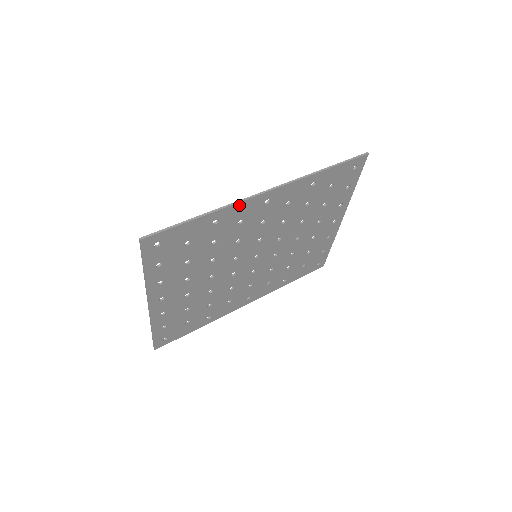
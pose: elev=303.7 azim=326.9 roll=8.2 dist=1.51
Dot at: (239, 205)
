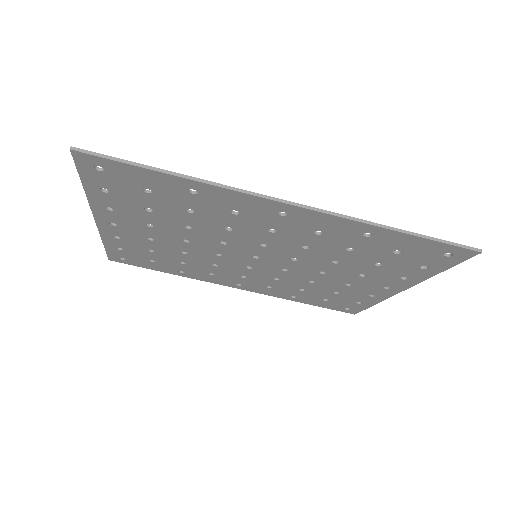
Dot at: (235, 193)
